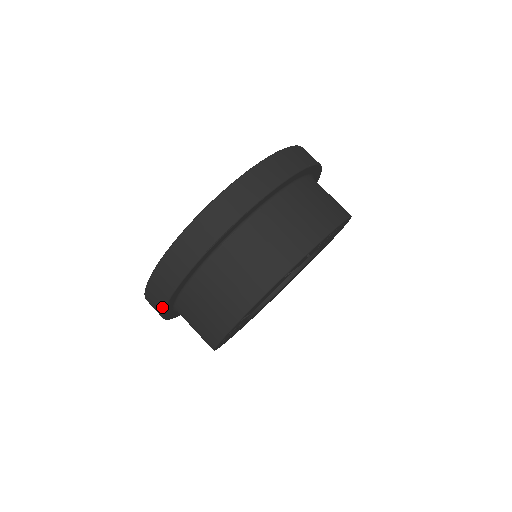
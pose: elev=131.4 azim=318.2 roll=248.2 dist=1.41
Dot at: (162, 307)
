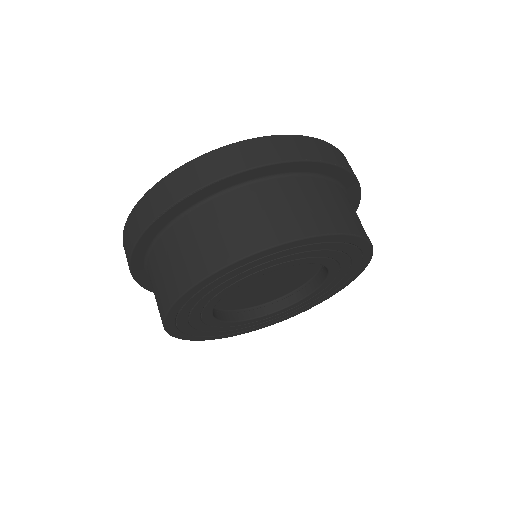
Dot at: (131, 274)
